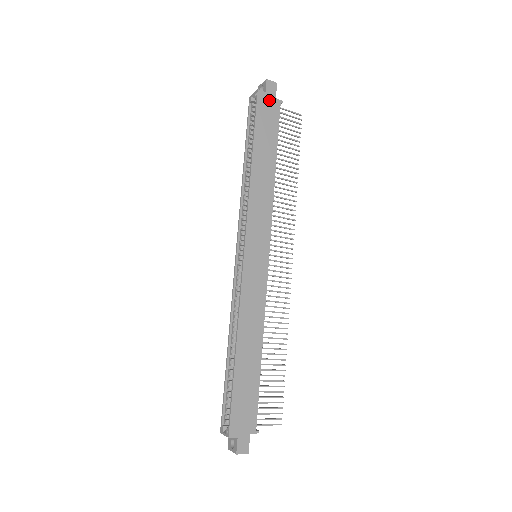
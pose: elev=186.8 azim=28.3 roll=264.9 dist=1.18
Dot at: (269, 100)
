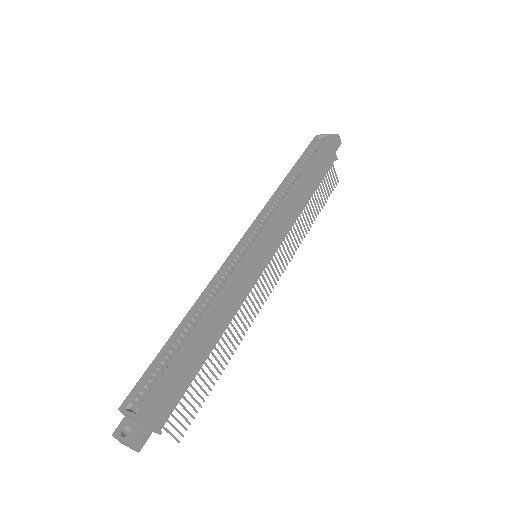
Dot at: (332, 149)
